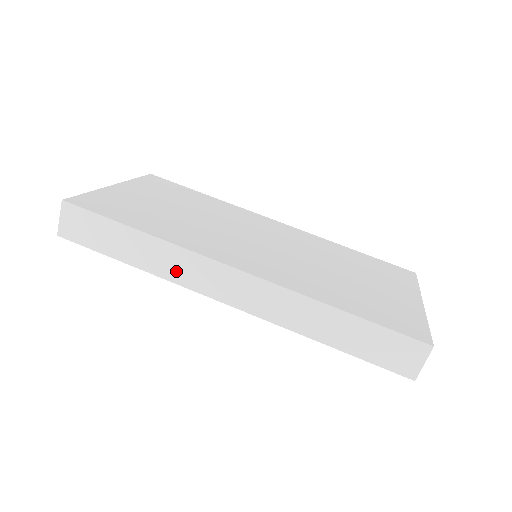
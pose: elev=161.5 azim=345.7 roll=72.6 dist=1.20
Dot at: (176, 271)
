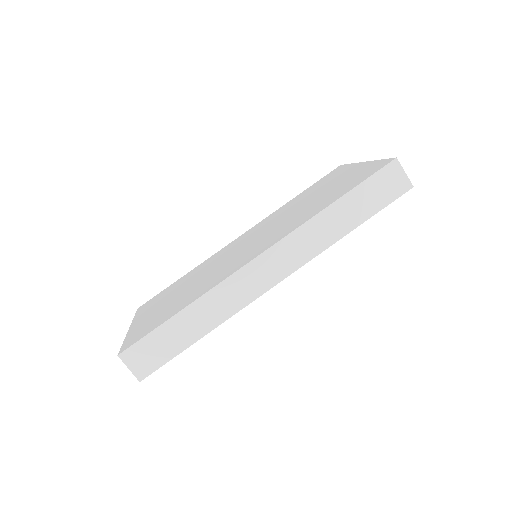
Dot at: (230, 304)
